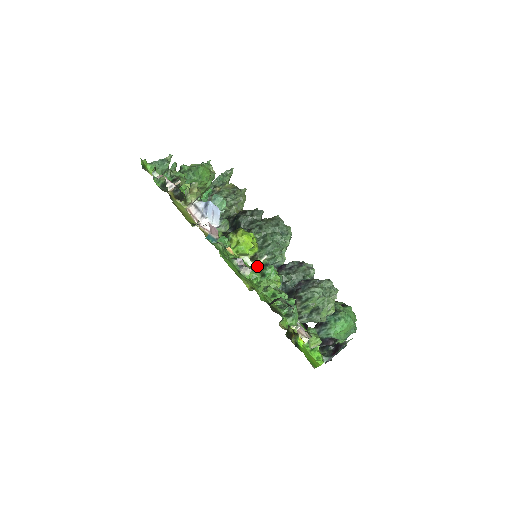
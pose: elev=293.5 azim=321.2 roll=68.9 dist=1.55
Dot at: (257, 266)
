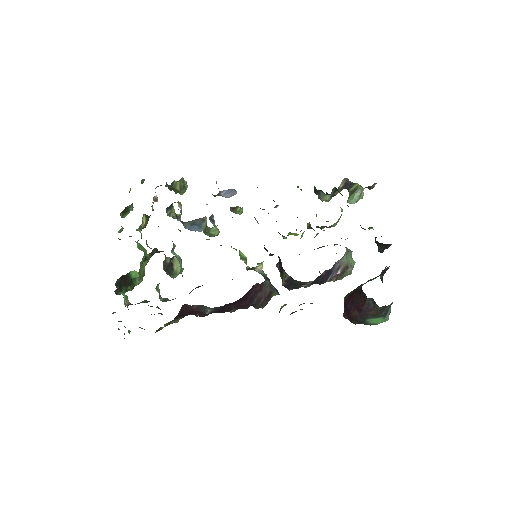
Dot at: occluded
